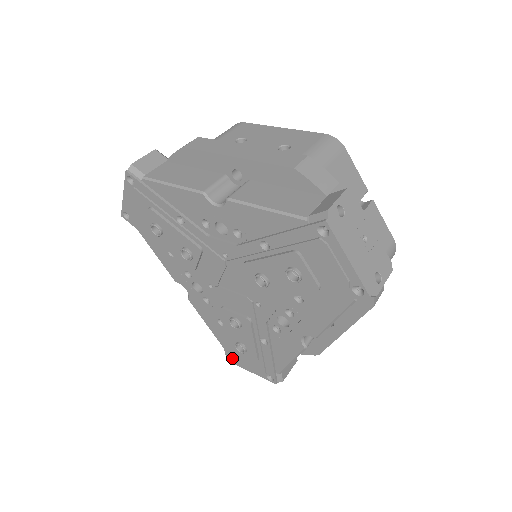
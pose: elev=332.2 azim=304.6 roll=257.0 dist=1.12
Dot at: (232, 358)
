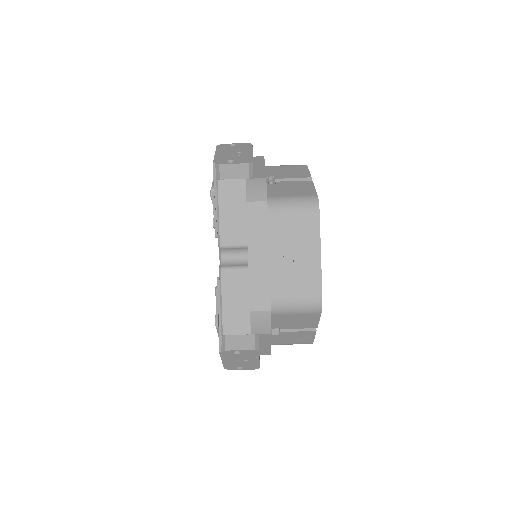
Dot at: occluded
